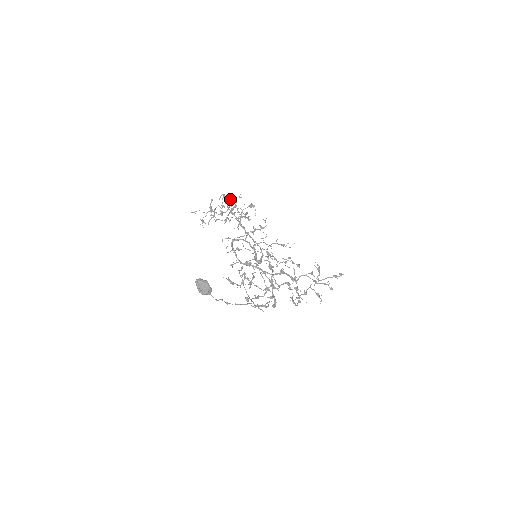
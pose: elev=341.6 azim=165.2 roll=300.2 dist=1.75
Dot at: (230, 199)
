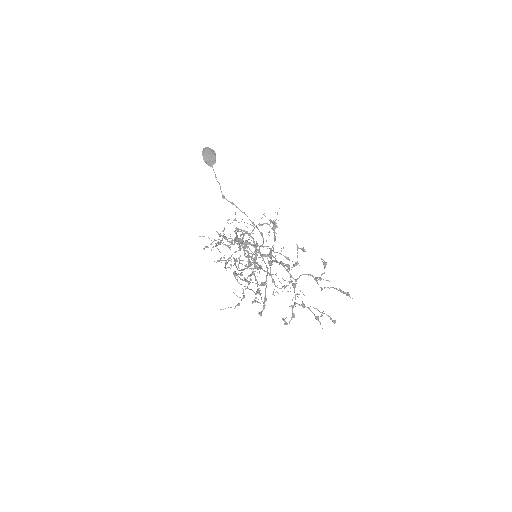
Dot at: (242, 232)
